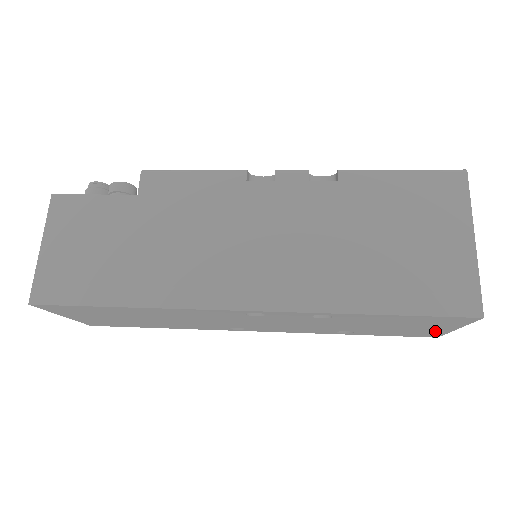
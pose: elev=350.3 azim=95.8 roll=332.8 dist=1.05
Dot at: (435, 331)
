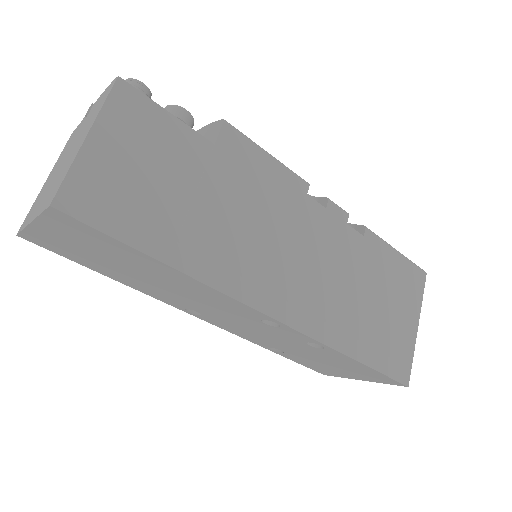
Dot at: (342, 375)
